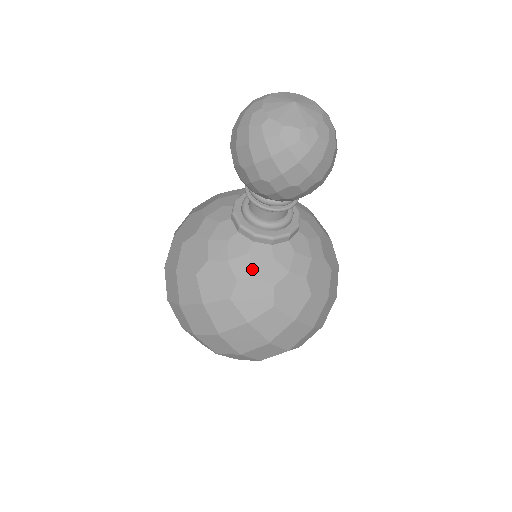
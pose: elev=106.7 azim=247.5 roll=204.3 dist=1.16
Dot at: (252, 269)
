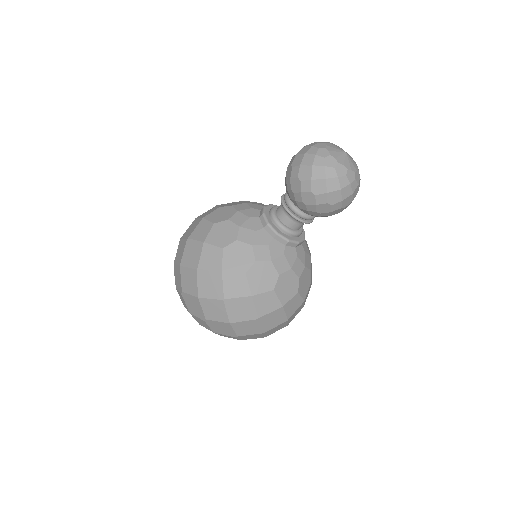
Dot at: (268, 257)
